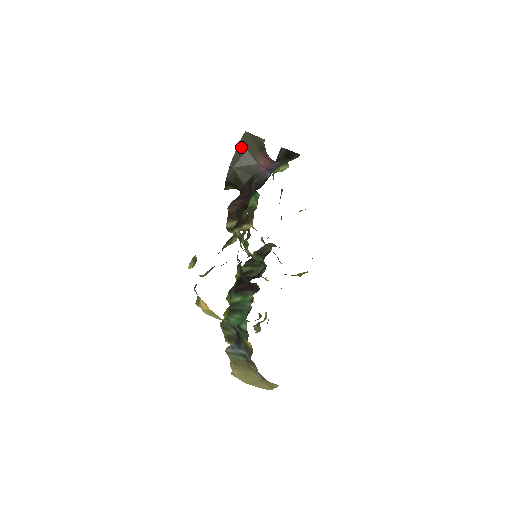
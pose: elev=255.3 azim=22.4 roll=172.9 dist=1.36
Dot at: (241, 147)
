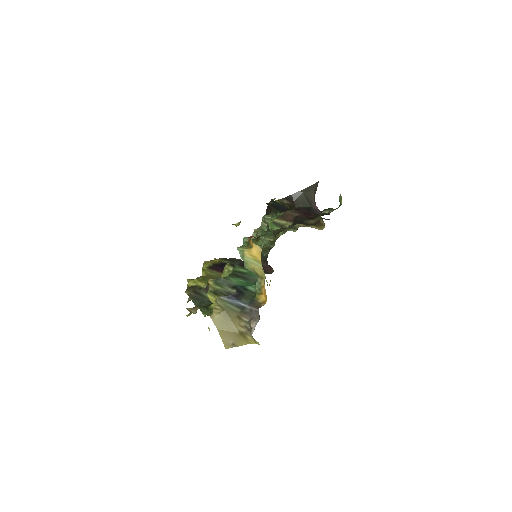
Dot at: (314, 186)
